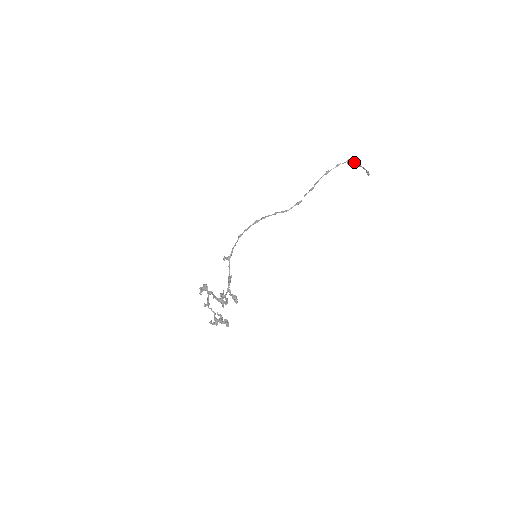
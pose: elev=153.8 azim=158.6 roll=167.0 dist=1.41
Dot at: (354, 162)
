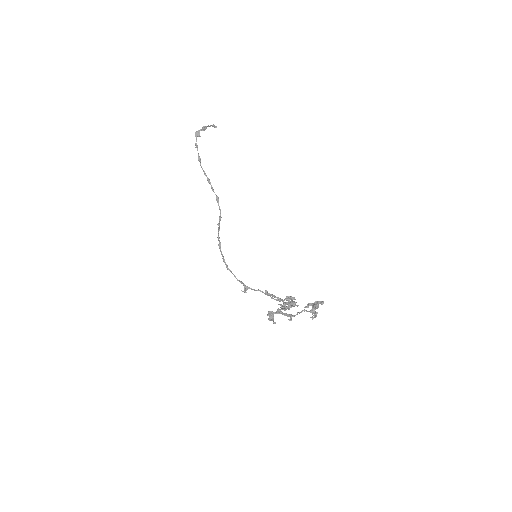
Dot at: (200, 130)
